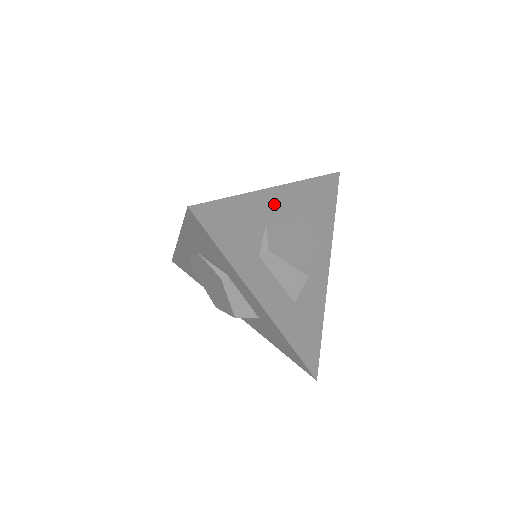
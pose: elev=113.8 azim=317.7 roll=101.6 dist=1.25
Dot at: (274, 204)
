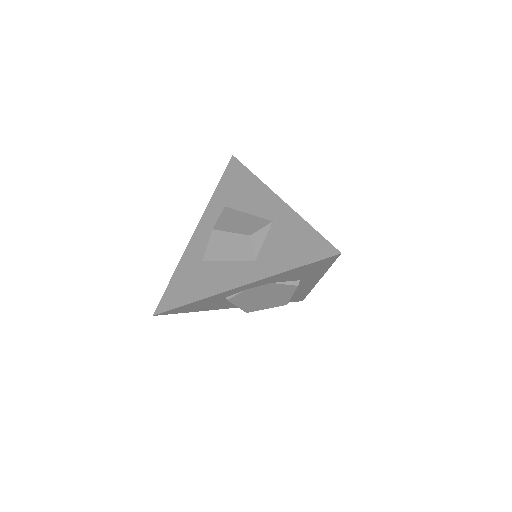
Dot at: occluded
